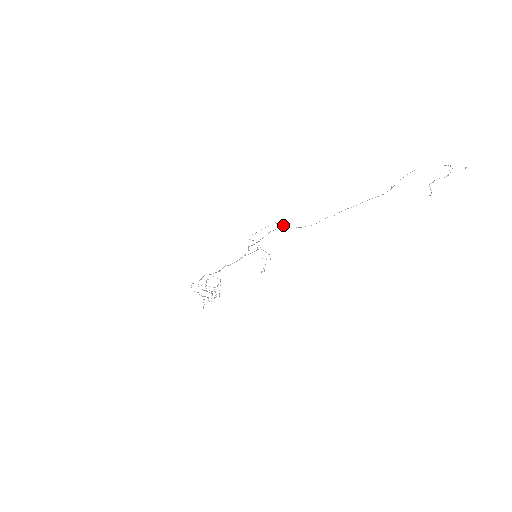
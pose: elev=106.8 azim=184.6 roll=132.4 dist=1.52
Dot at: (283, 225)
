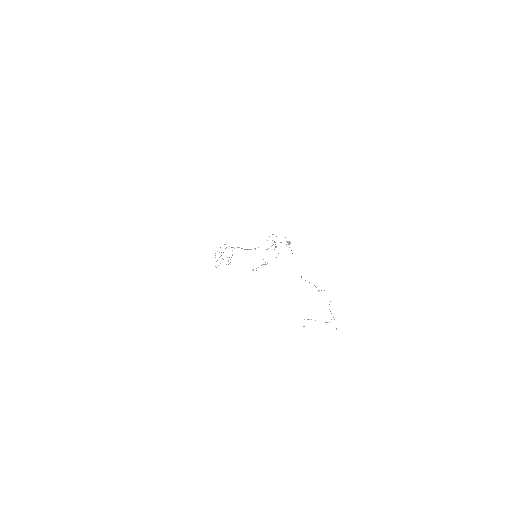
Dot at: occluded
